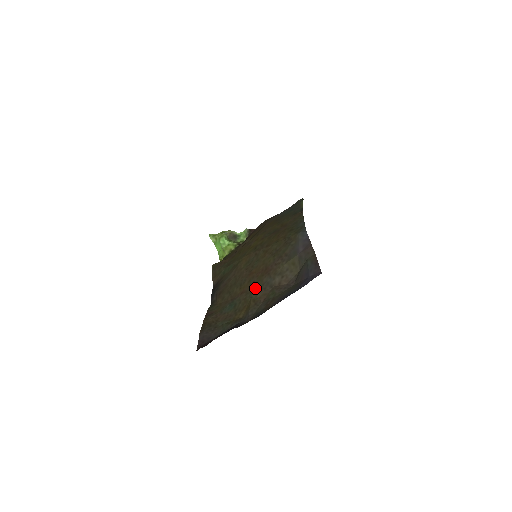
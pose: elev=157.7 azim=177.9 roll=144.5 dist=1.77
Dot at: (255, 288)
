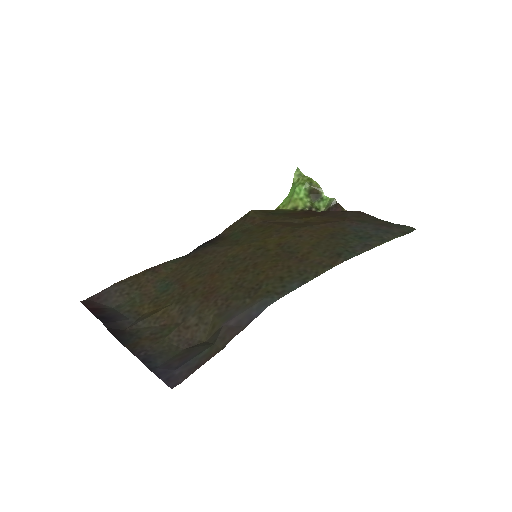
Dot at: (184, 299)
